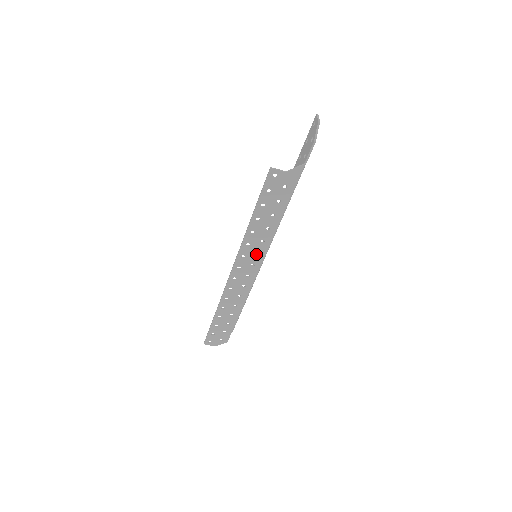
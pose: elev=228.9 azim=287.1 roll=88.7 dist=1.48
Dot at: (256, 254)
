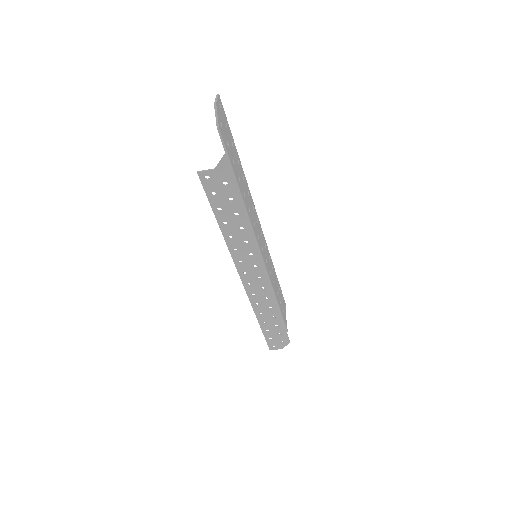
Dot at: (251, 255)
